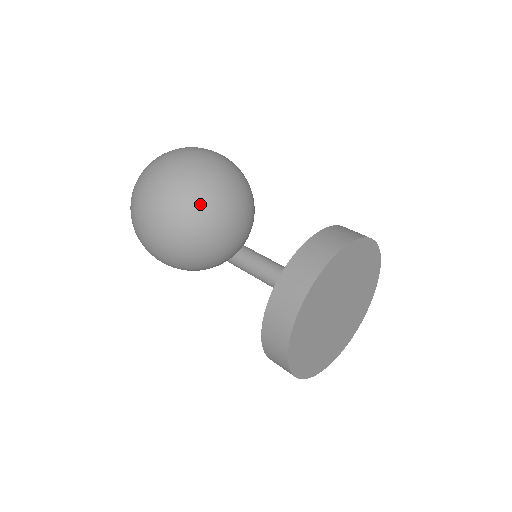
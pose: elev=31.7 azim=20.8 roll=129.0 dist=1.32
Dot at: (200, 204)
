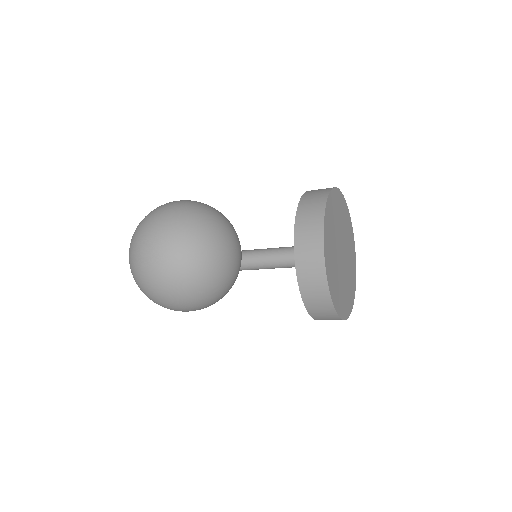
Dot at: (201, 254)
